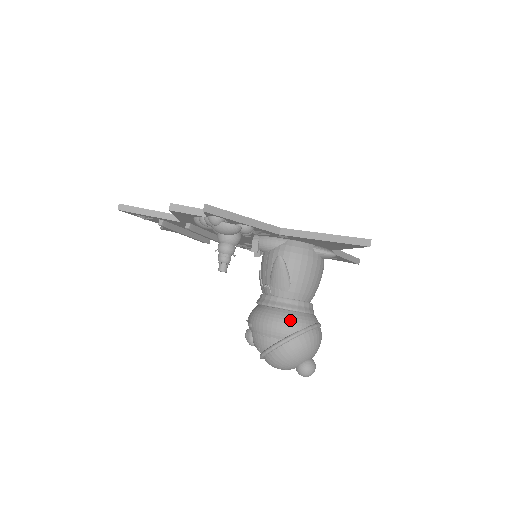
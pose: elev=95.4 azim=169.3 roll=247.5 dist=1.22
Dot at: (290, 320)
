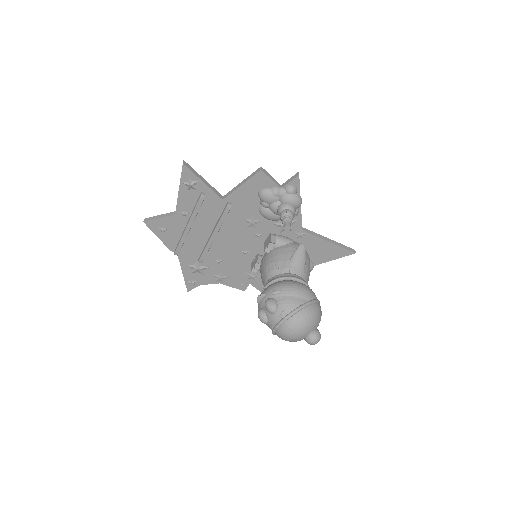
Dot at: (311, 289)
